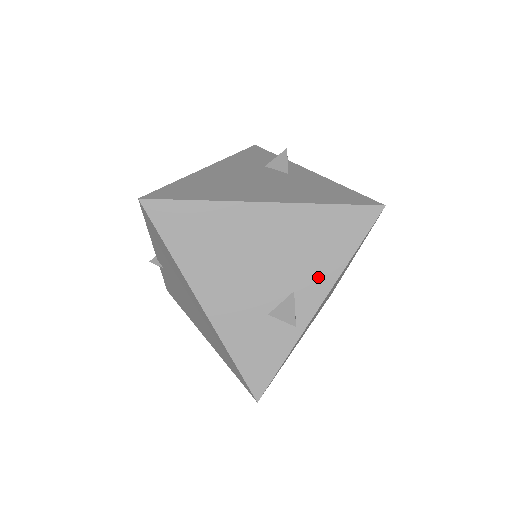
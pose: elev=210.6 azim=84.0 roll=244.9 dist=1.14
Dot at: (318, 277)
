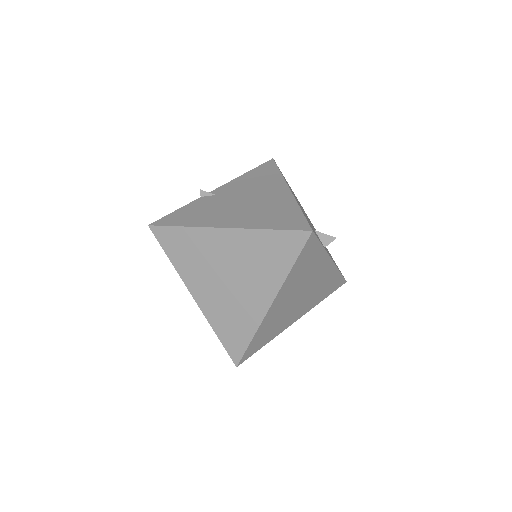
Dot at: occluded
